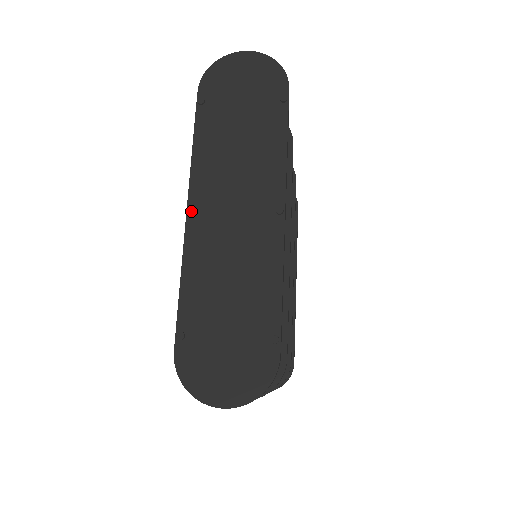
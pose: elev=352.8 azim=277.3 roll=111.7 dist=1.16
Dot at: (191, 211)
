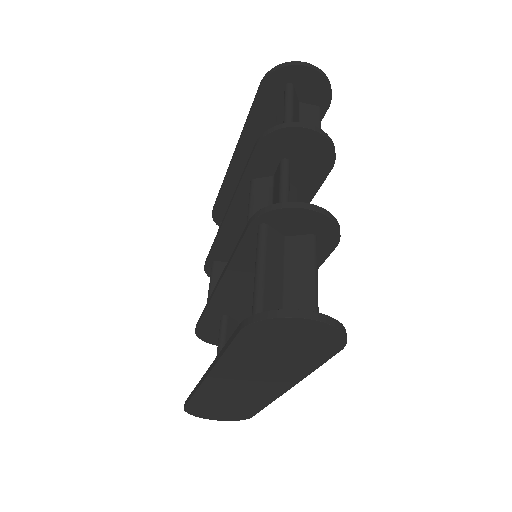
Dot at: occluded
